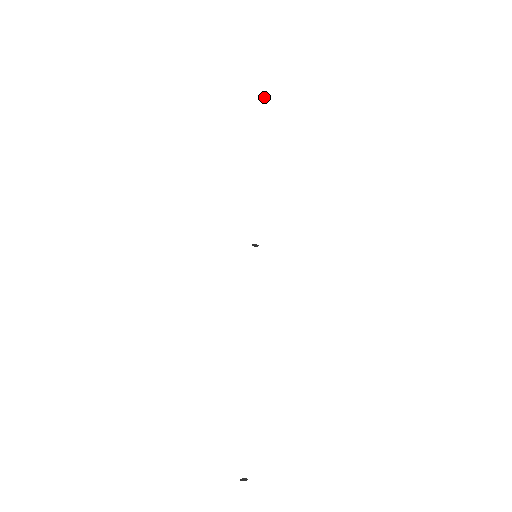
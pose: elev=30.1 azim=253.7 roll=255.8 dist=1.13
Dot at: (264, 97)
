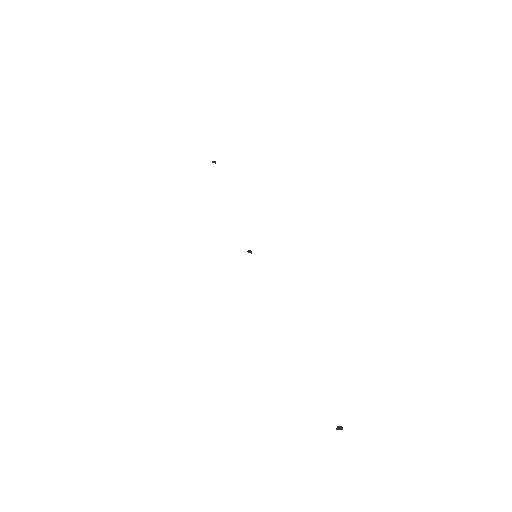
Dot at: occluded
